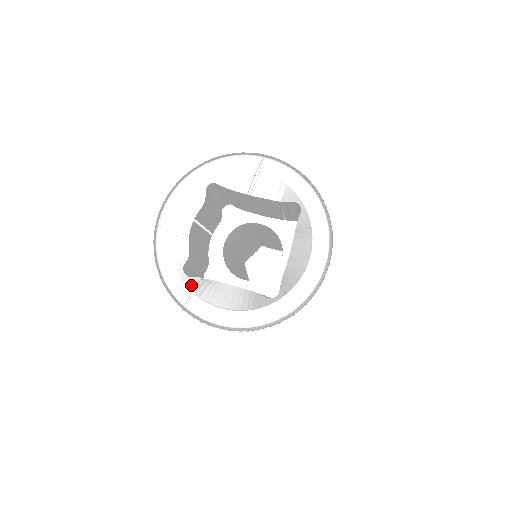
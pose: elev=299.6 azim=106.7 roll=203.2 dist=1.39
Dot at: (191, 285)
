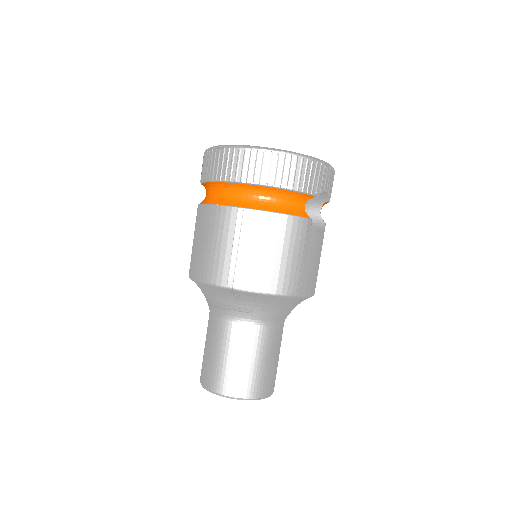
Dot at: occluded
